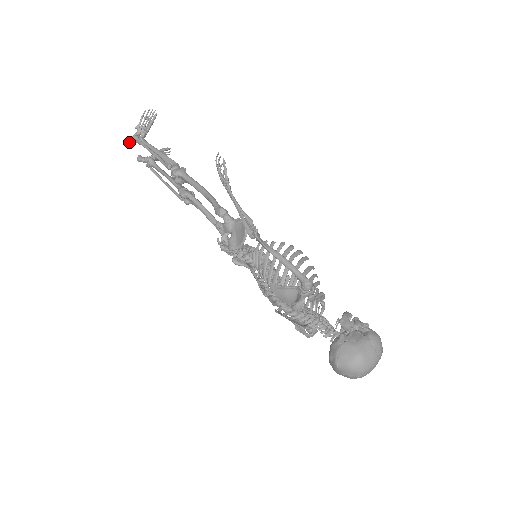
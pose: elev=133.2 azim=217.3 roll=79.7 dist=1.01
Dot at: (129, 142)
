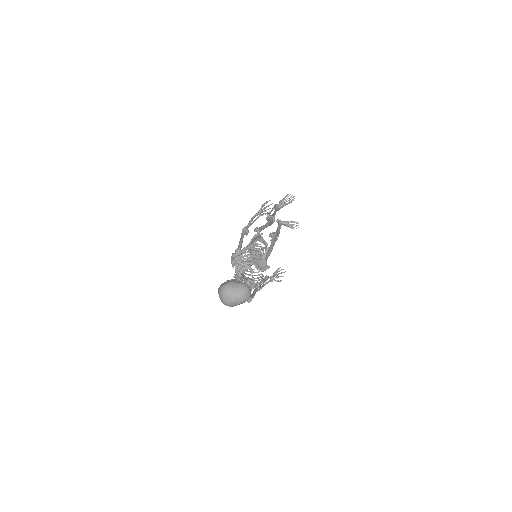
Dot at: occluded
